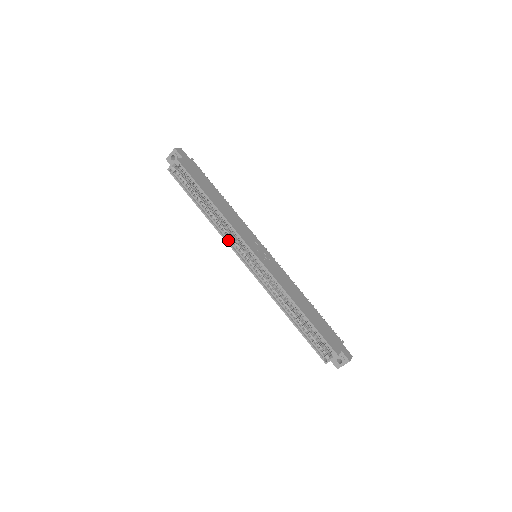
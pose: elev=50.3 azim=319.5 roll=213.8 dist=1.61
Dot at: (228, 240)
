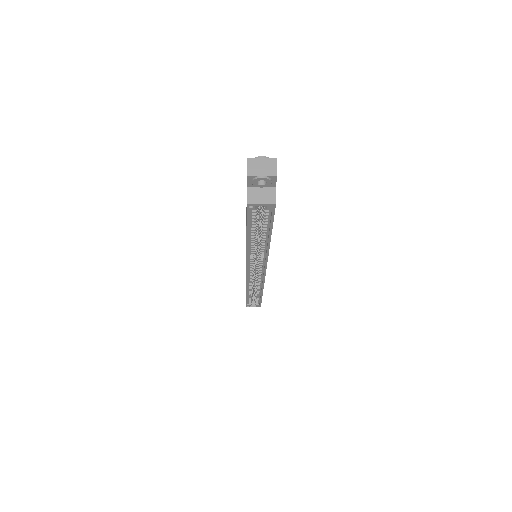
Dot at: (249, 258)
